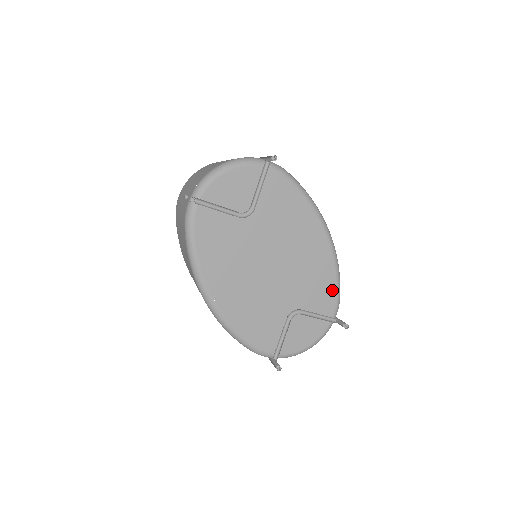
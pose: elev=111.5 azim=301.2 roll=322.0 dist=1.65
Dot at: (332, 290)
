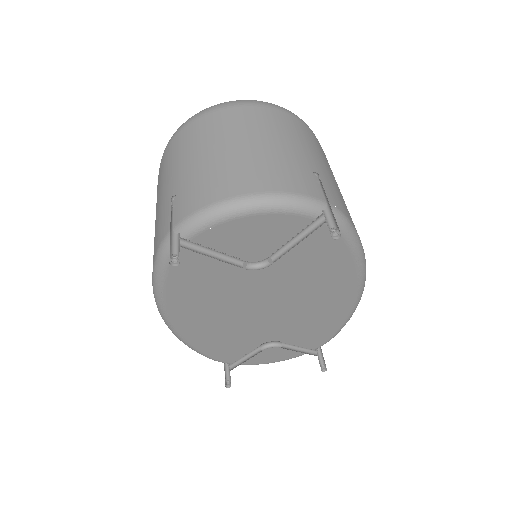
Dot at: (329, 333)
